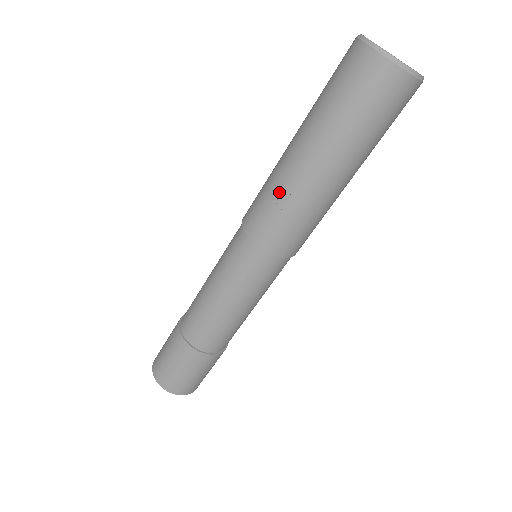
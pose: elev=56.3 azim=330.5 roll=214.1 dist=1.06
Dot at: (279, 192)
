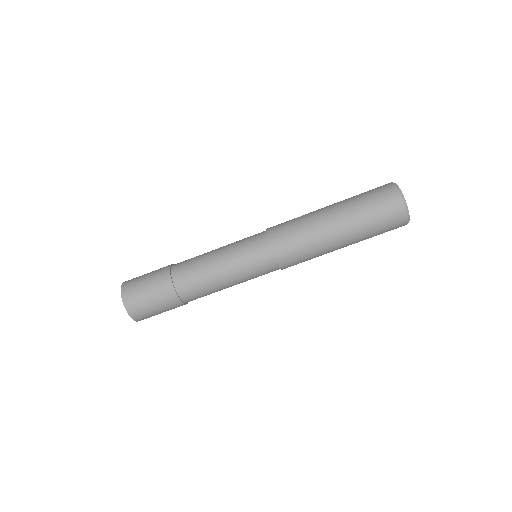
Dot at: (301, 216)
